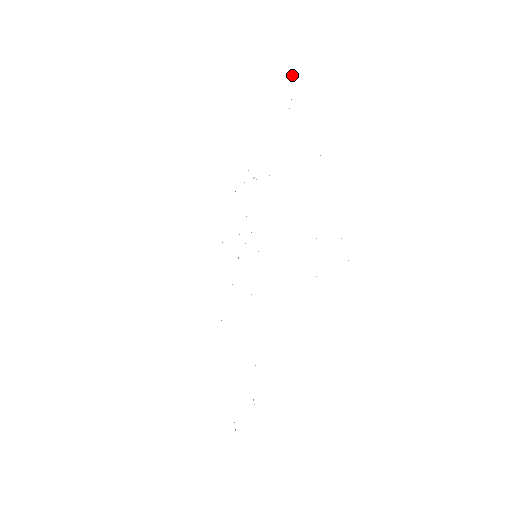
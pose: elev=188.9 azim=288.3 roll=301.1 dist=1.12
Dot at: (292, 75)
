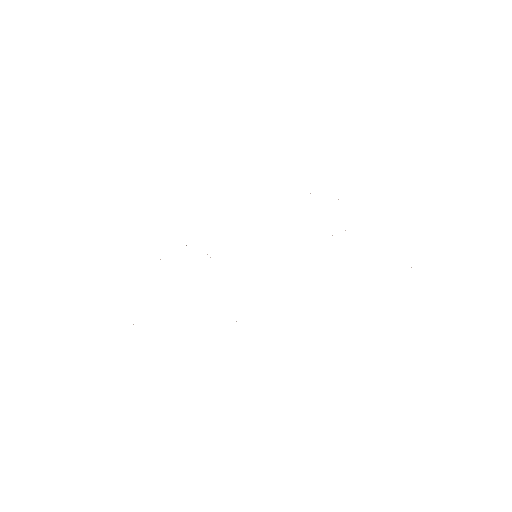
Dot at: occluded
